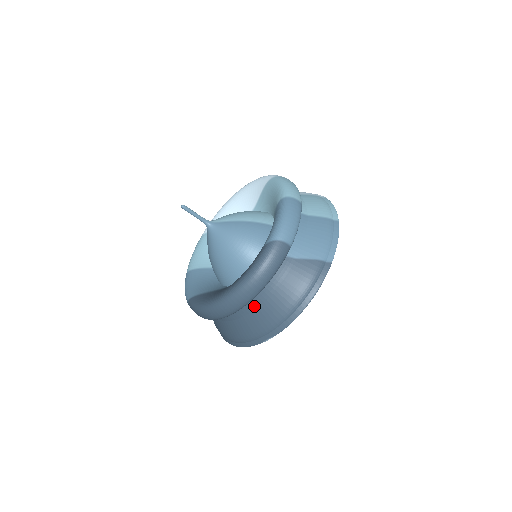
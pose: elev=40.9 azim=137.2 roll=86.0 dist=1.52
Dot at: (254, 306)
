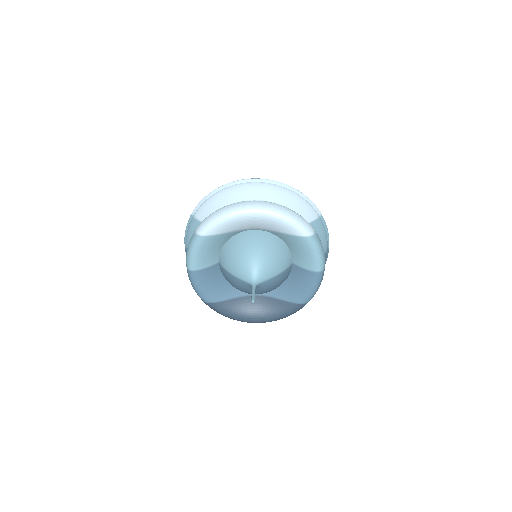
Dot at: occluded
